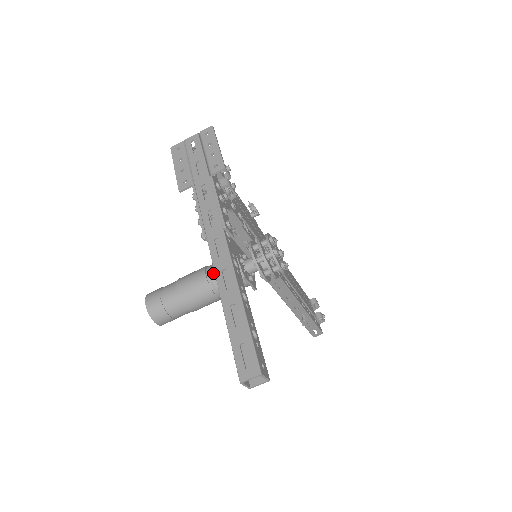
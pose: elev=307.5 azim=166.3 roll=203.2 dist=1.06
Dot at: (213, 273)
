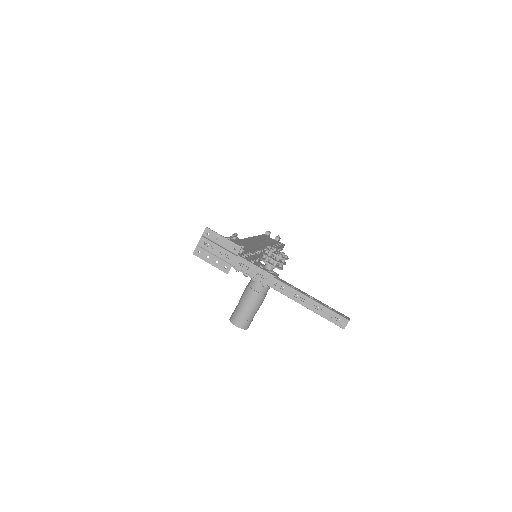
Dot at: (258, 287)
